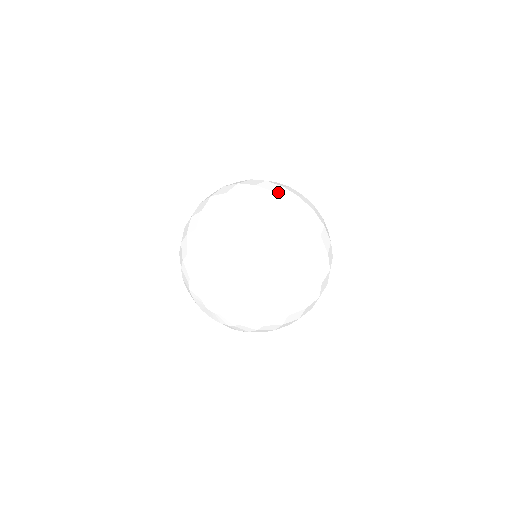
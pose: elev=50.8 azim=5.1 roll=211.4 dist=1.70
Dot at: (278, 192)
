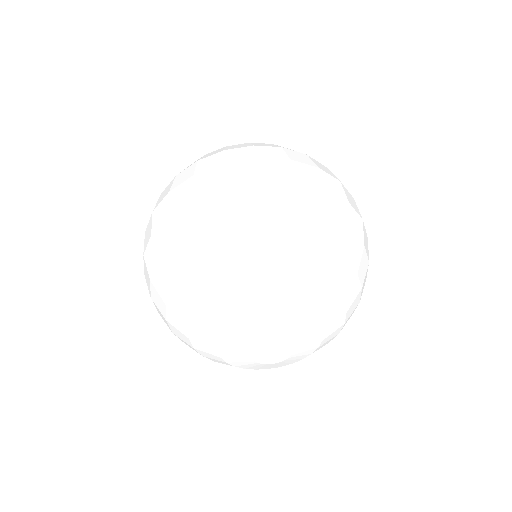
Dot at: (339, 180)
